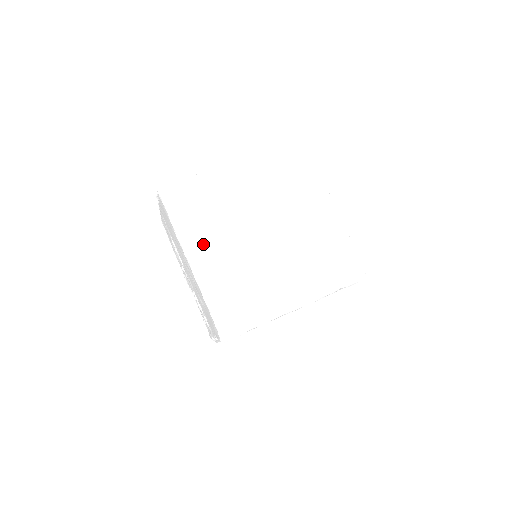
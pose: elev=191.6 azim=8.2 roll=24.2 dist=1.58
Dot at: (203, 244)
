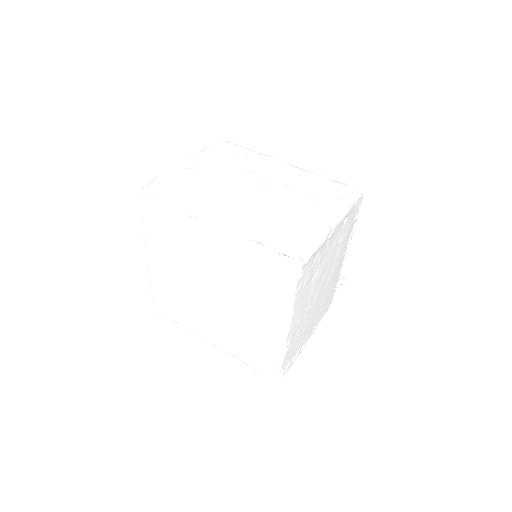
Dot at: (160, 255)
